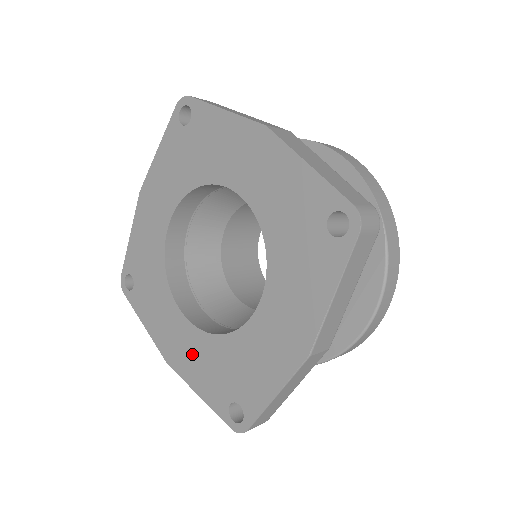
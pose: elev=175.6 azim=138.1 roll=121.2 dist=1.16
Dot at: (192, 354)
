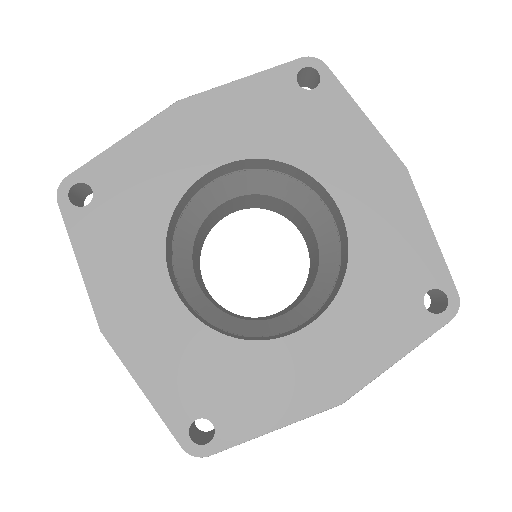
Dot at: (161, 339)
